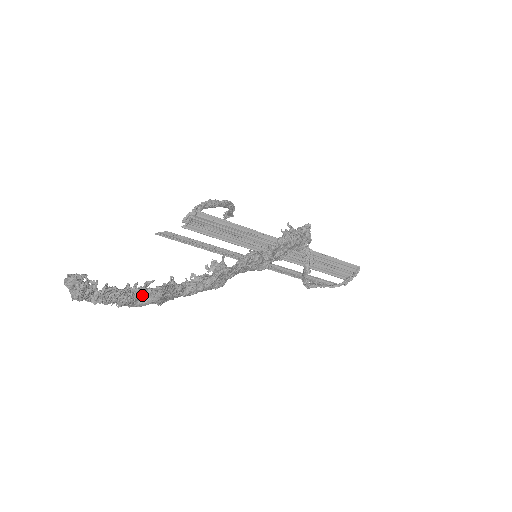
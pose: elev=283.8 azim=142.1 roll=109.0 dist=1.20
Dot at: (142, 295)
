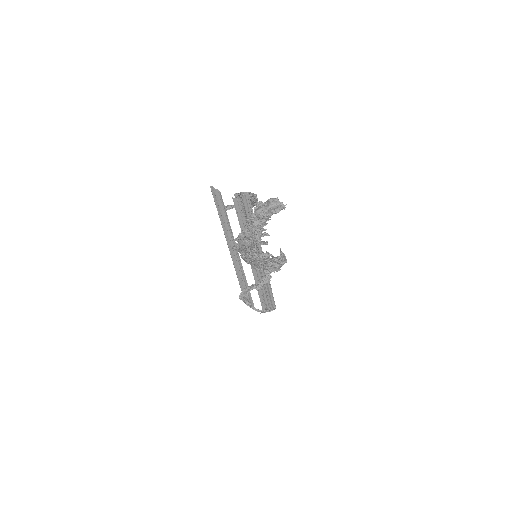
Dot at: (256, 239)
